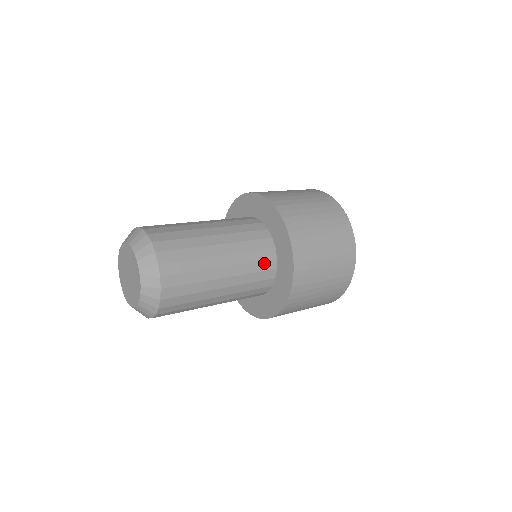
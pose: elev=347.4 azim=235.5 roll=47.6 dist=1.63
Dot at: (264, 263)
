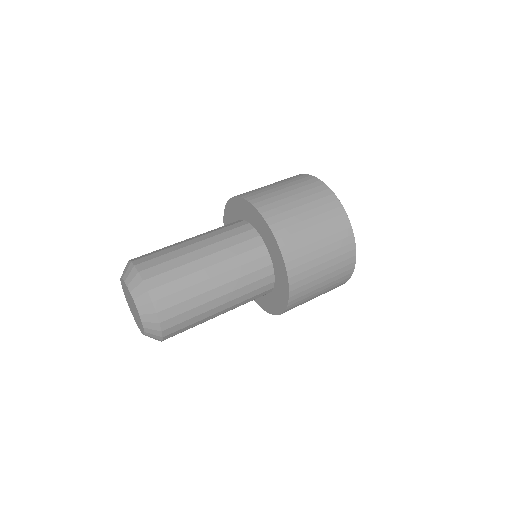
Dot at: occluded
